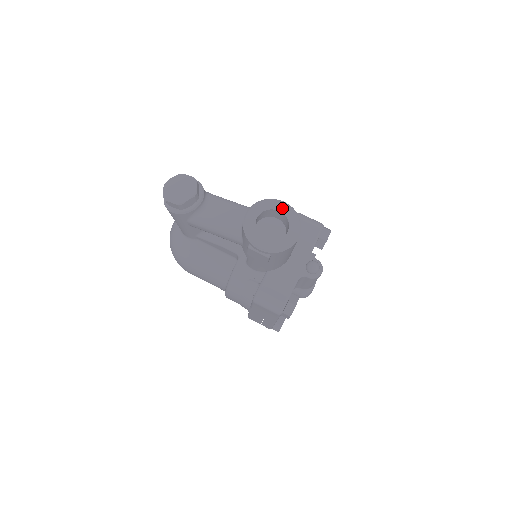
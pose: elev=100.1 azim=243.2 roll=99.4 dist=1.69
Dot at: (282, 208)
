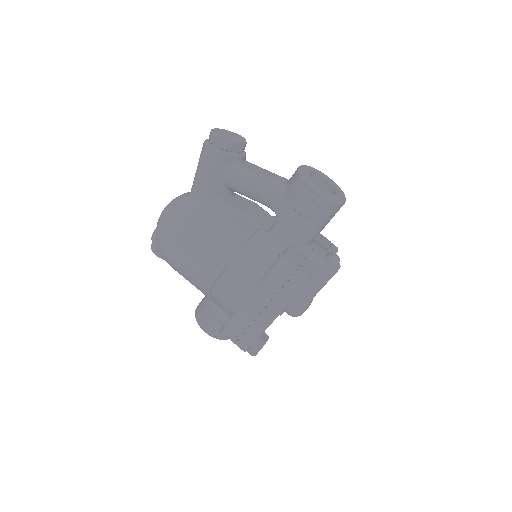
Dot at: (328, 179)
